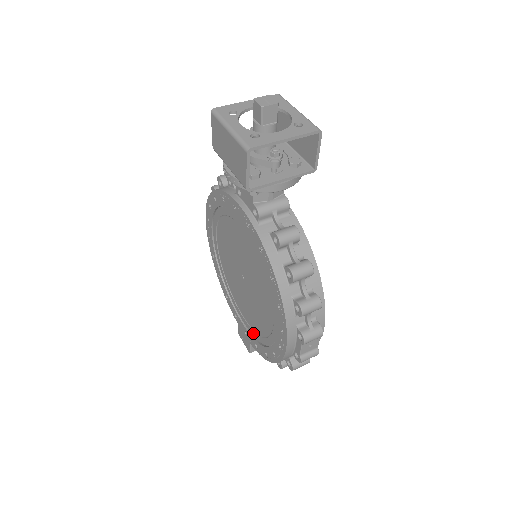
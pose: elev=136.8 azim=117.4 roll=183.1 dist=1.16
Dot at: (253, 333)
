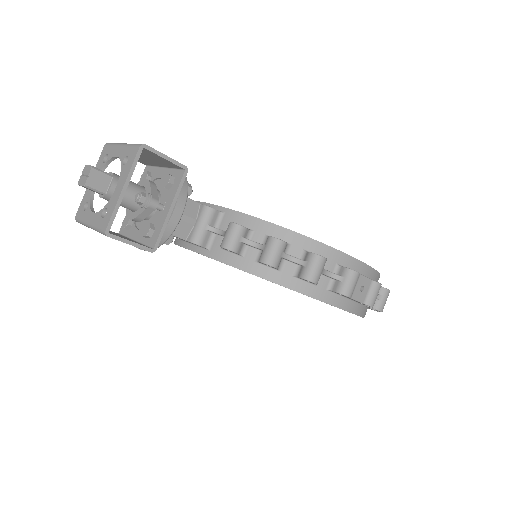
Dot at: occluded
